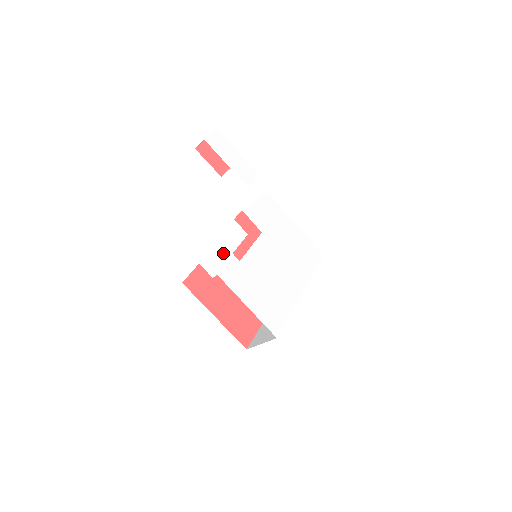
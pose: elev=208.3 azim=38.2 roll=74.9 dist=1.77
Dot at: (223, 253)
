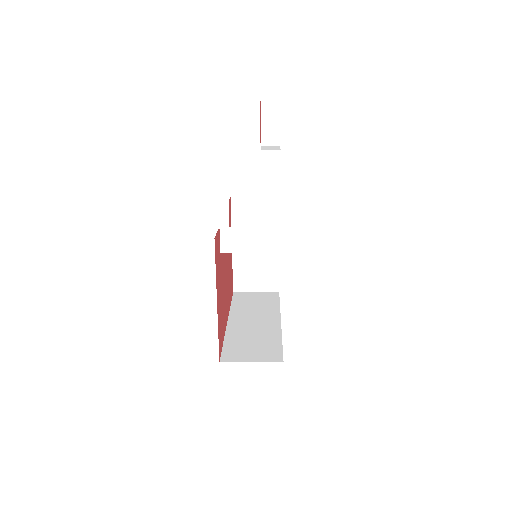
Dot at: occluded
